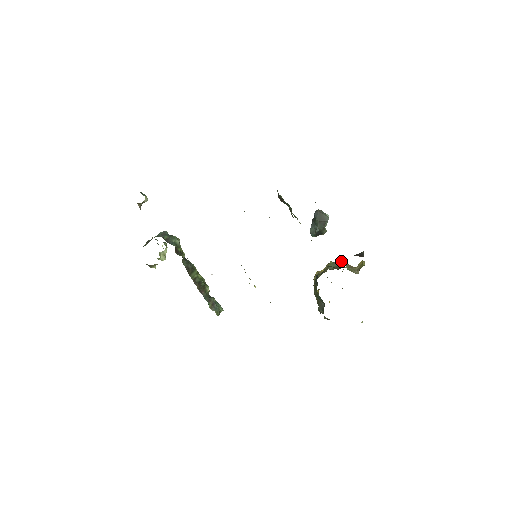
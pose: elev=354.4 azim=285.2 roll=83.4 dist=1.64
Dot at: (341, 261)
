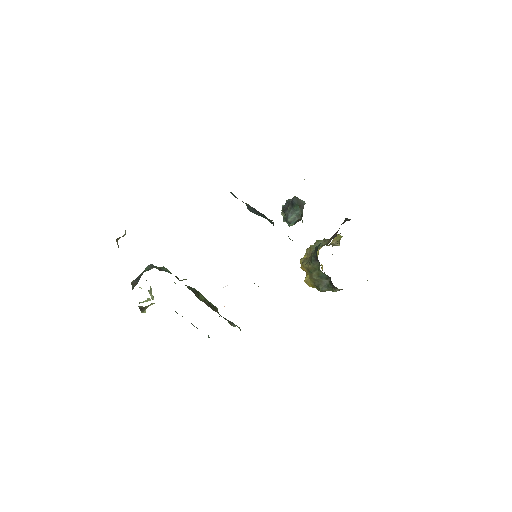
Dot at: (322, 240)
